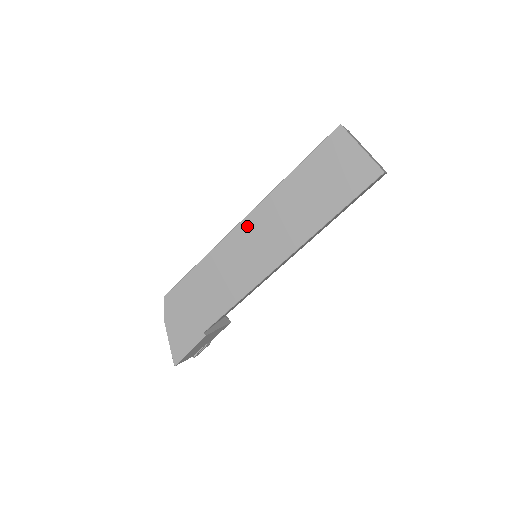
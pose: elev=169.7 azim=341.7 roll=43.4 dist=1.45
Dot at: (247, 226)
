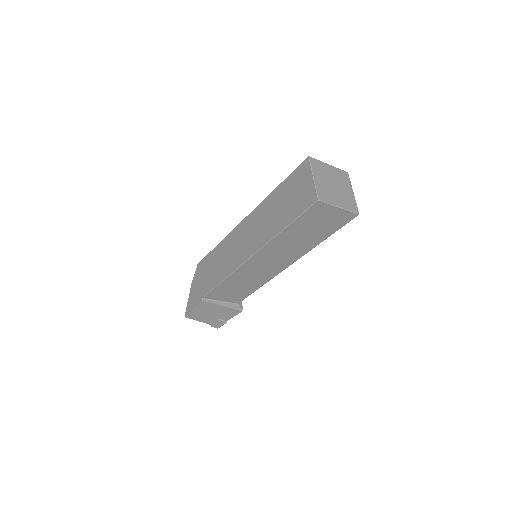
Dot at: (244, 224)
